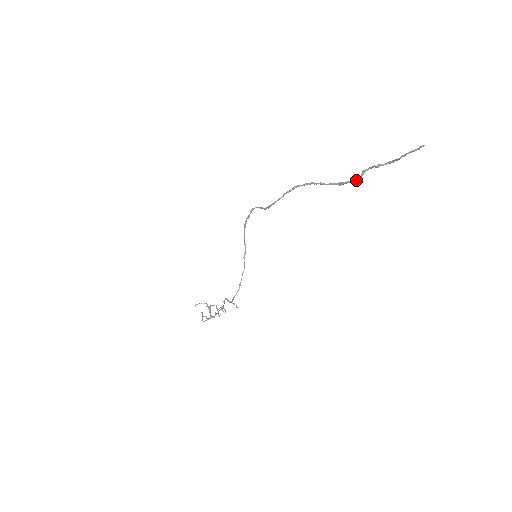
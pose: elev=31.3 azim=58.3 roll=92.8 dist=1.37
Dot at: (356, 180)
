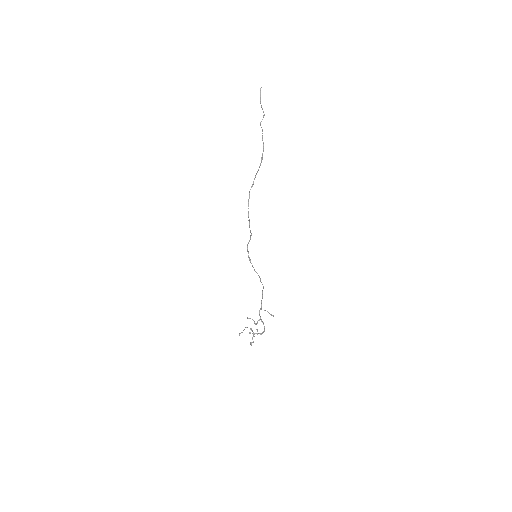
Dot at: (263, 146)
